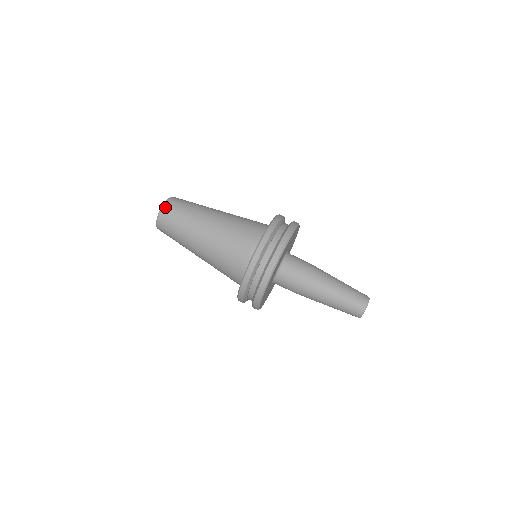
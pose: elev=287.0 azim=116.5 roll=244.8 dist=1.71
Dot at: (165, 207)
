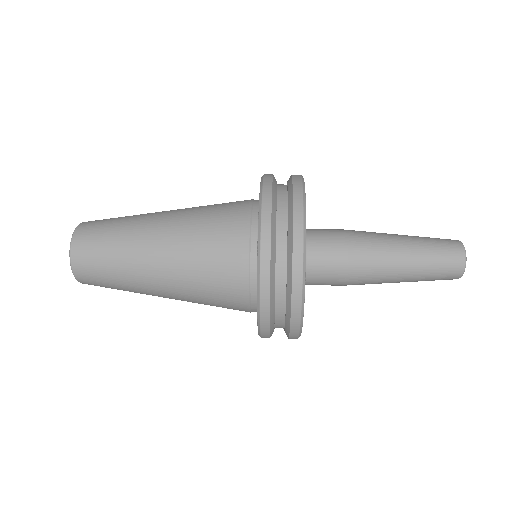
Dot at: occluded
